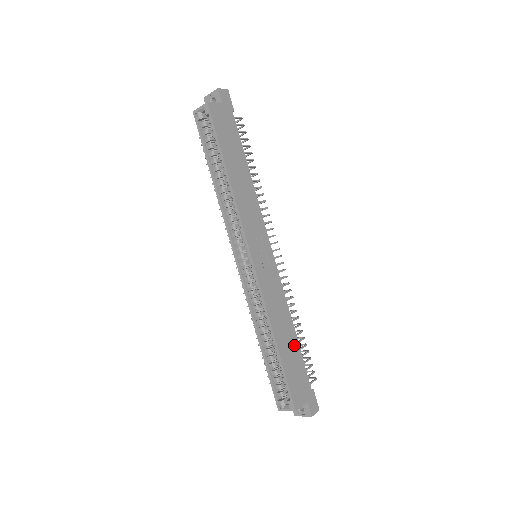
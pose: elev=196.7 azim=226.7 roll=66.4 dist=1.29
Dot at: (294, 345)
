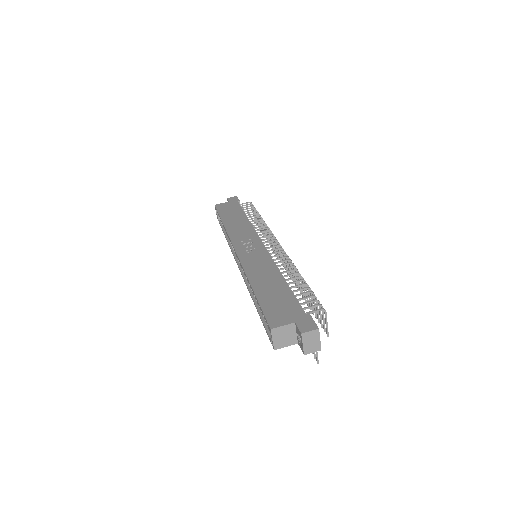
Dot at: (281, 287)
